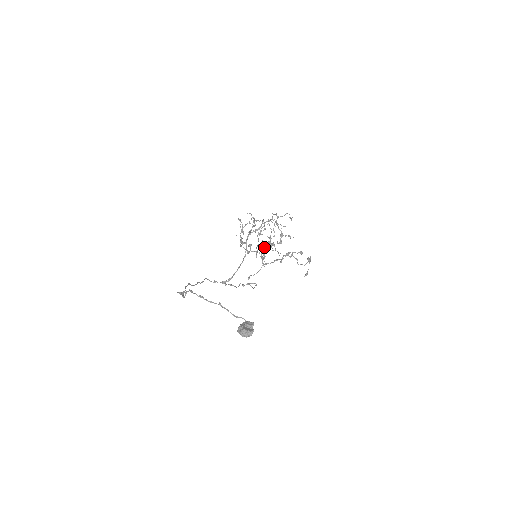
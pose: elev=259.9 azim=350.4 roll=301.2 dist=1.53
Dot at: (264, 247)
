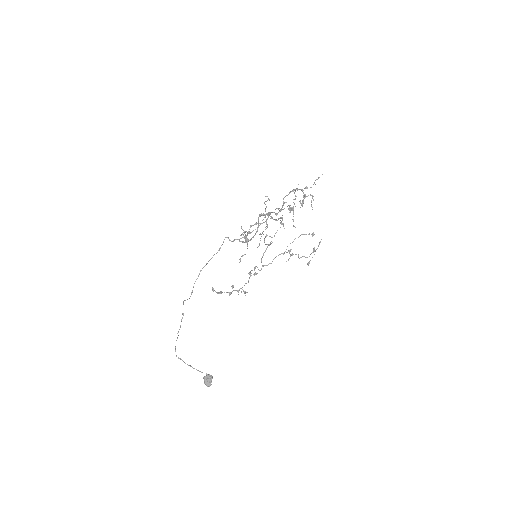
Dot at: (248, 282)
